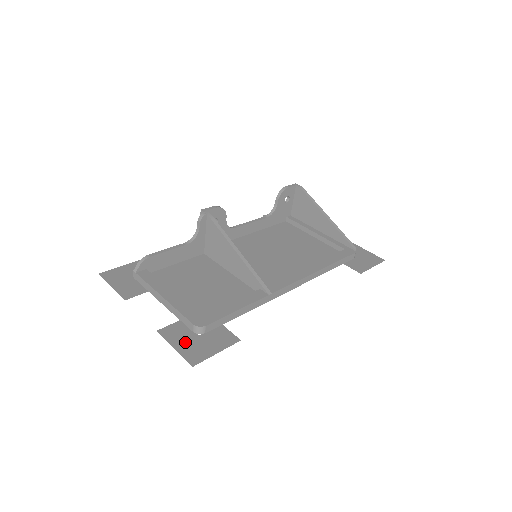
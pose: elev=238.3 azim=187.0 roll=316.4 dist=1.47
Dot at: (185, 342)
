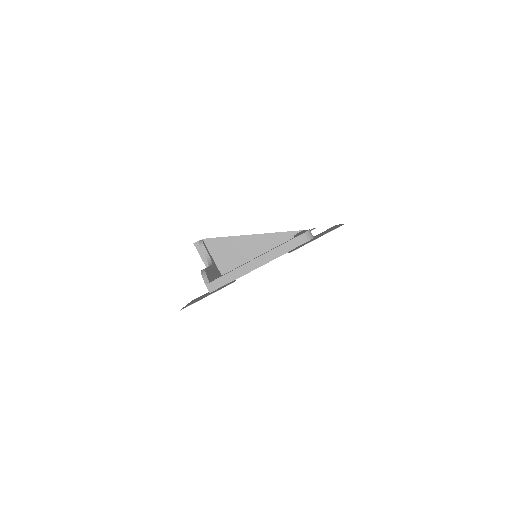
Dot at: (315, 238)
